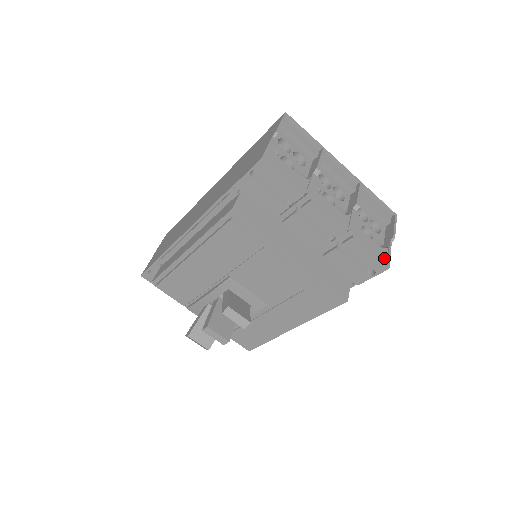
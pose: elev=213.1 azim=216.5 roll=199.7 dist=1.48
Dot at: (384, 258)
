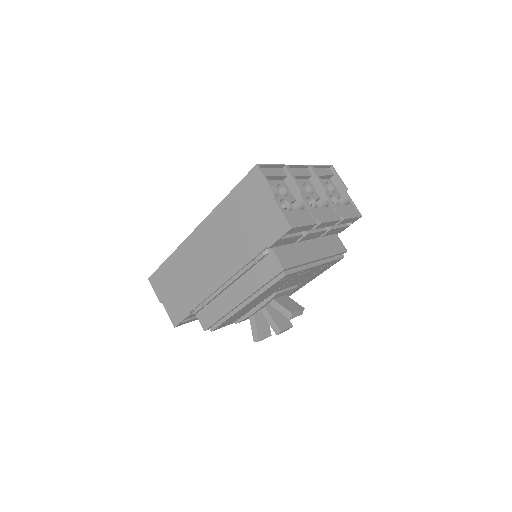
Dot at: (356, 212)
